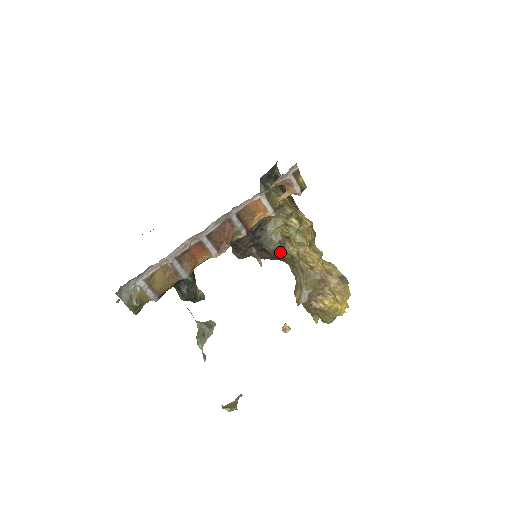
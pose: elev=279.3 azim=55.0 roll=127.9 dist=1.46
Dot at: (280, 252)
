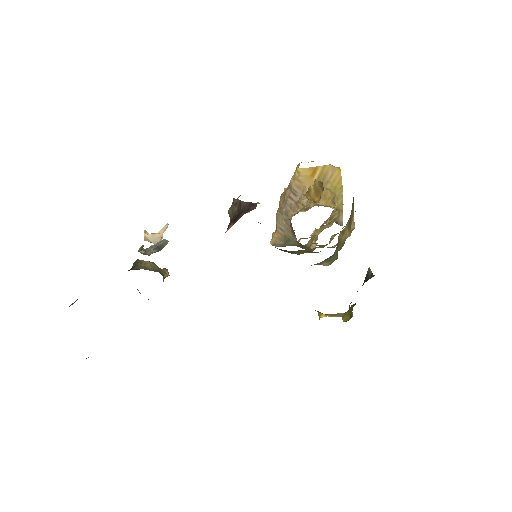
Dot at: occluded
